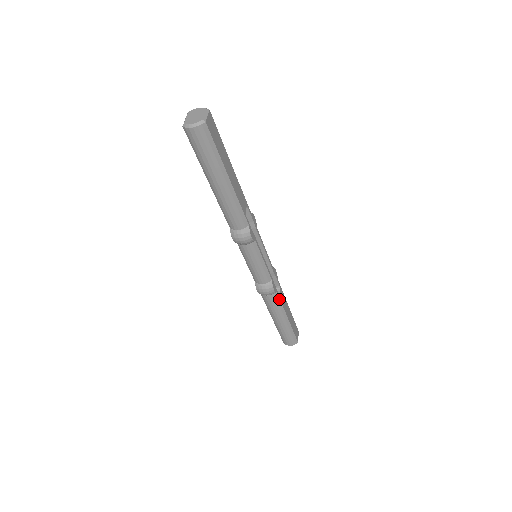
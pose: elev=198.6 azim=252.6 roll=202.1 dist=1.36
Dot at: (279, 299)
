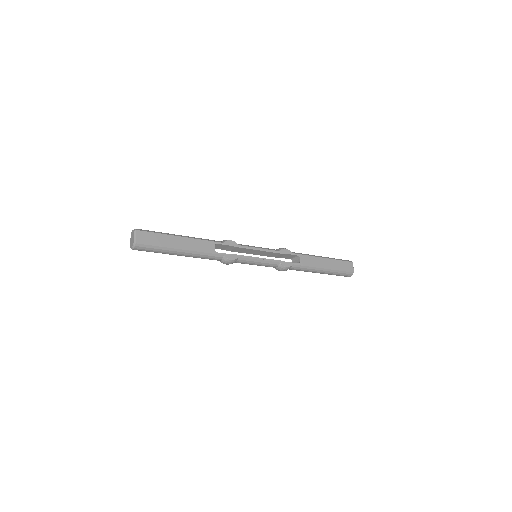
Dot at: (301, 266)
